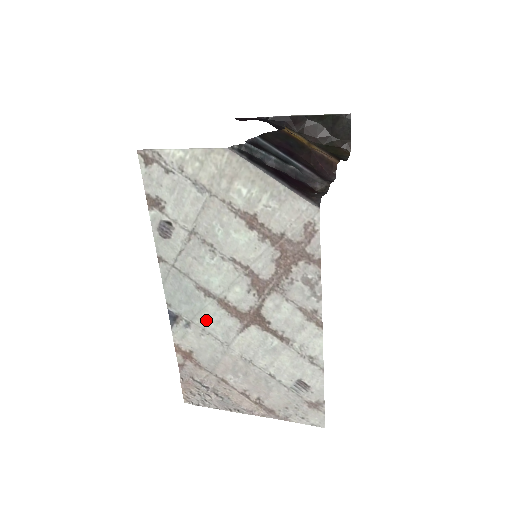
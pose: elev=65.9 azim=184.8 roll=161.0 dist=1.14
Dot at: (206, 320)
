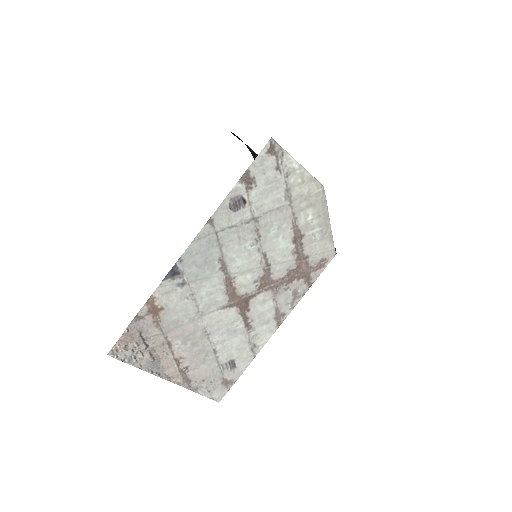
Dot at: (202, 288)
